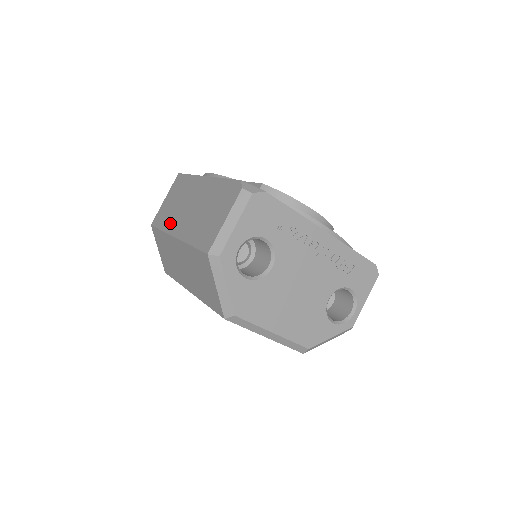
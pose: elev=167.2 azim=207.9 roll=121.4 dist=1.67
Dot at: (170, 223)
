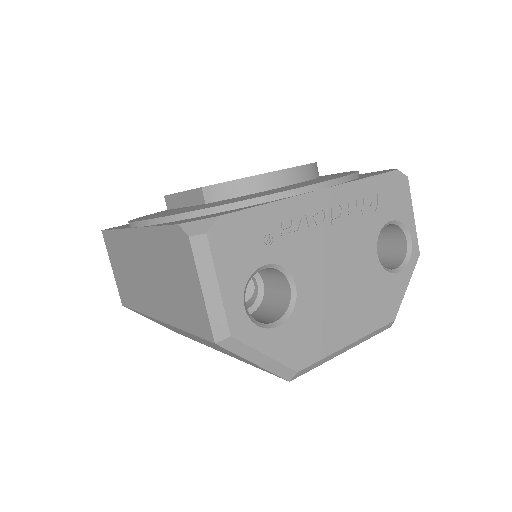
Dot at: (140, 301)
